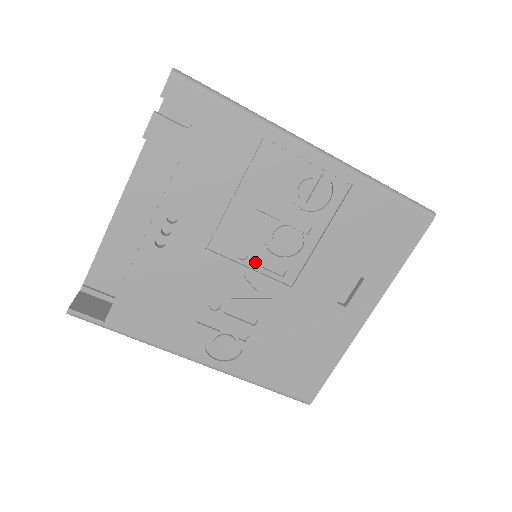
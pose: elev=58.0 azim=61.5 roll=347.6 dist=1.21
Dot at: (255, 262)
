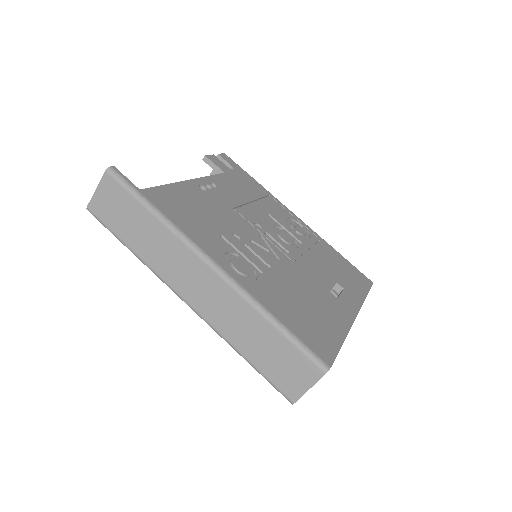
Dot at: (266, 237)
